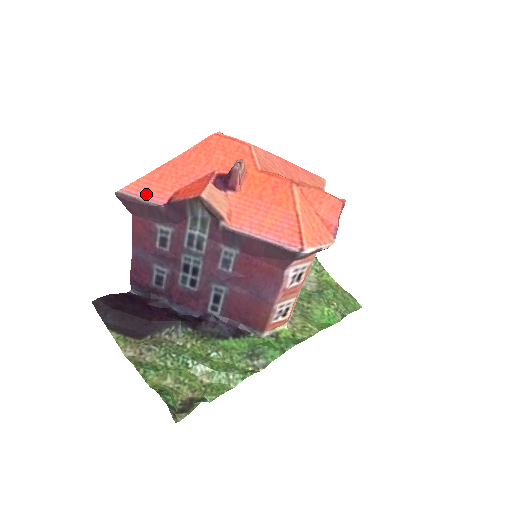
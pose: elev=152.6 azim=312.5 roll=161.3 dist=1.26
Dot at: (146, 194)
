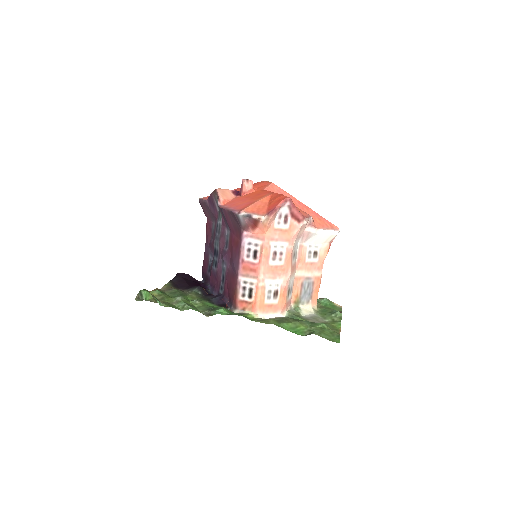
Dot at: (207, 198)
